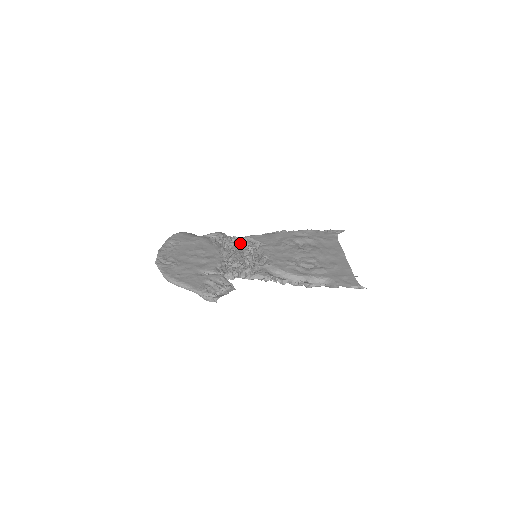
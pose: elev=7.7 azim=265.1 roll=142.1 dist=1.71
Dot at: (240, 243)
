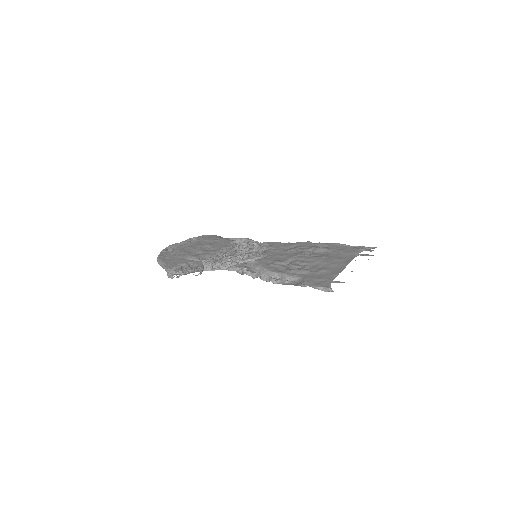
Dot at: (252, 245)
